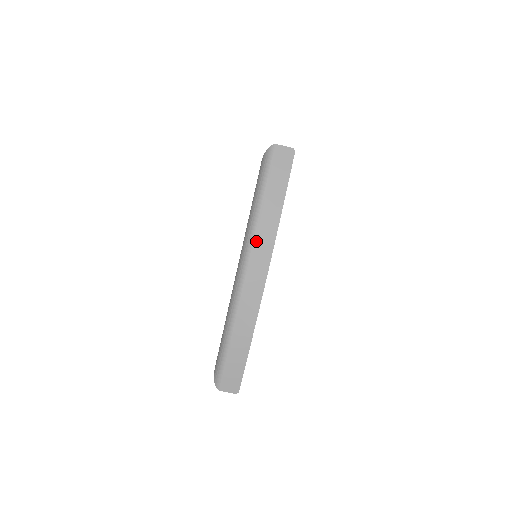
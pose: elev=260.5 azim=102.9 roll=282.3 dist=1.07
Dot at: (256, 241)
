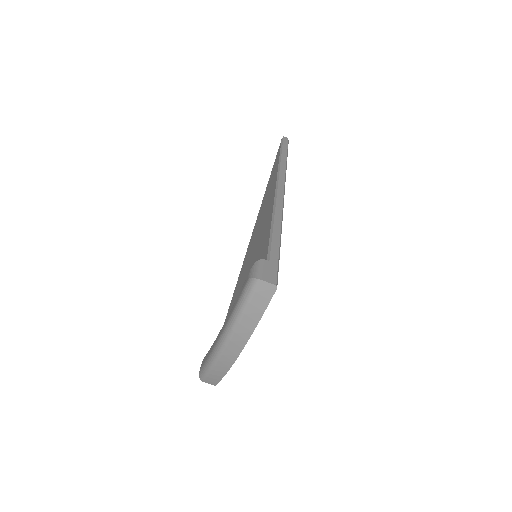
Dot at: (233, 338)
